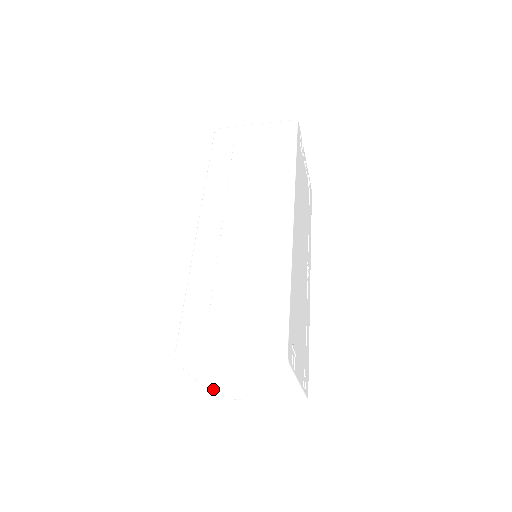
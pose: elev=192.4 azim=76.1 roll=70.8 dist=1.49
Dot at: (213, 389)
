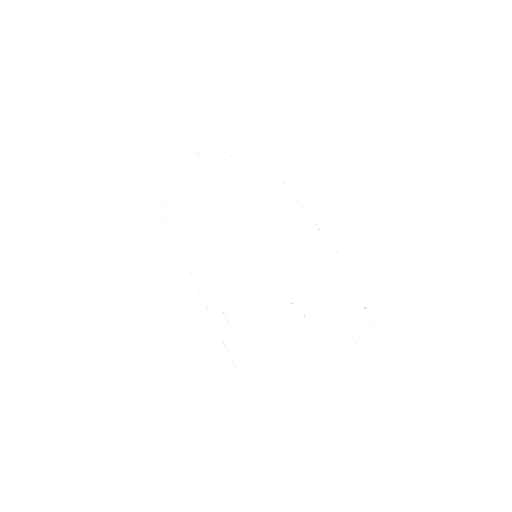
Dot at: (313, 369)
